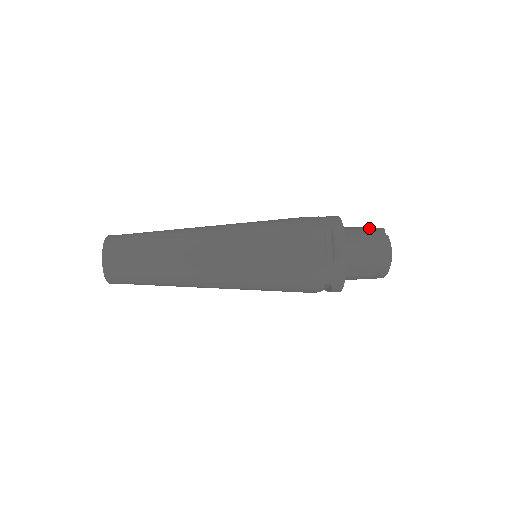
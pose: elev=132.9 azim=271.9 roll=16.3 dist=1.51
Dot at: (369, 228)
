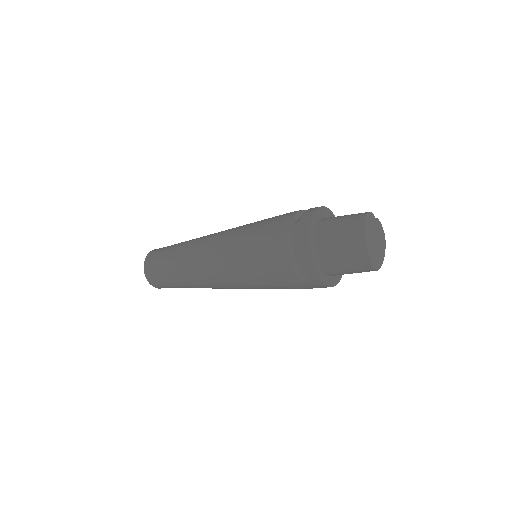
Dot at: occluded
